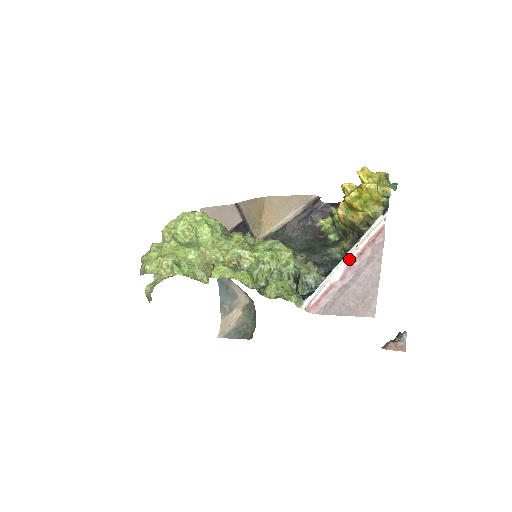
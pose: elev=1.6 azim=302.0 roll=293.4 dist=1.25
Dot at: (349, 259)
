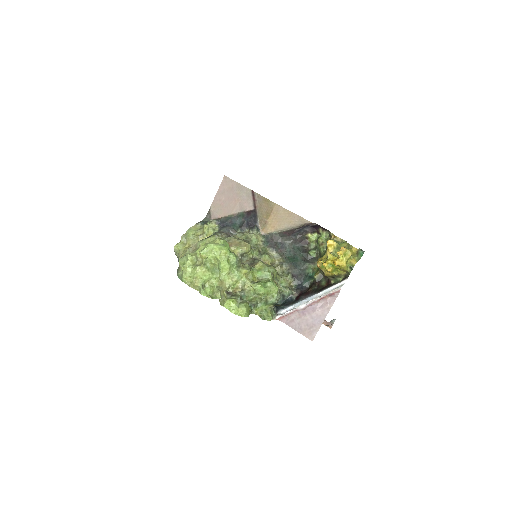
Dot at: (311, 302)
